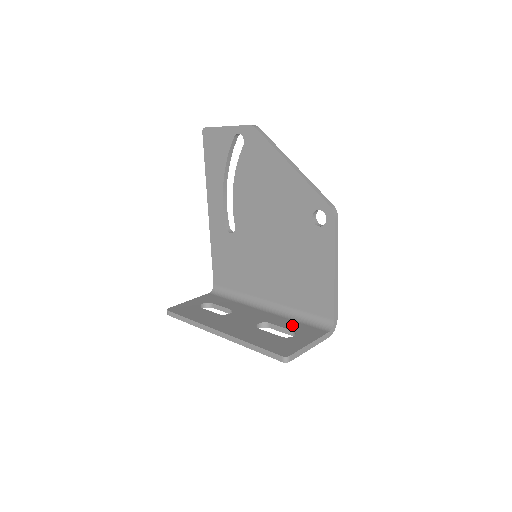
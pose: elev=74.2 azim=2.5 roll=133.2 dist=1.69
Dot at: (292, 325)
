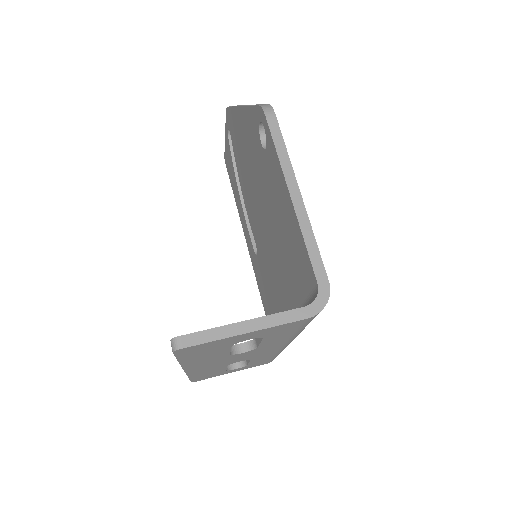
Dot at: occluded
